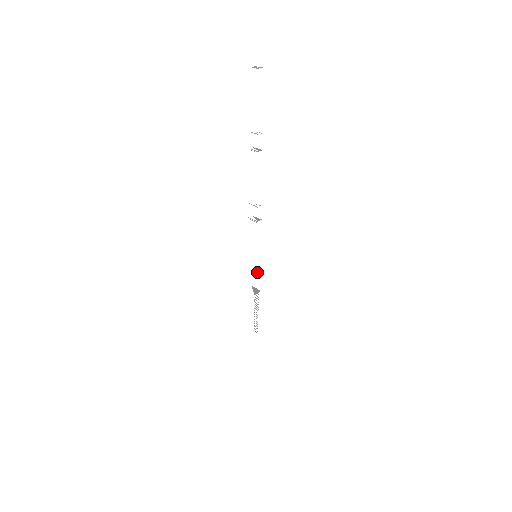
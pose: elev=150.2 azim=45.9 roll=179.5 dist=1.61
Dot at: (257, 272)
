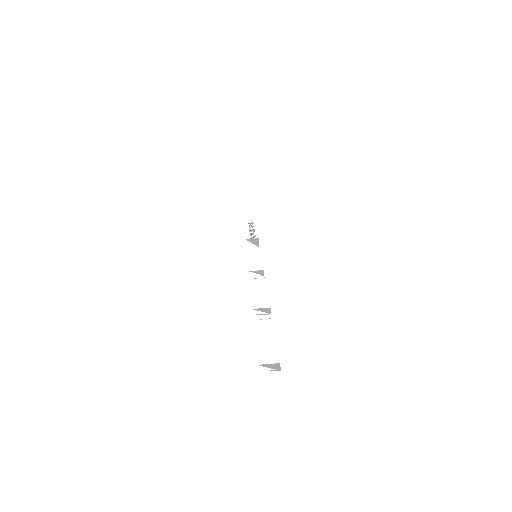
Dot at: occluded
